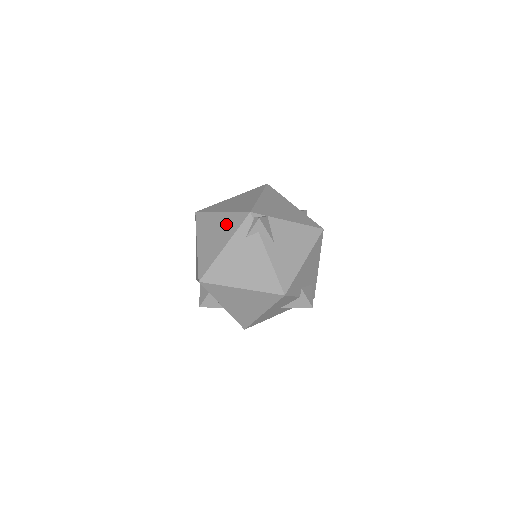
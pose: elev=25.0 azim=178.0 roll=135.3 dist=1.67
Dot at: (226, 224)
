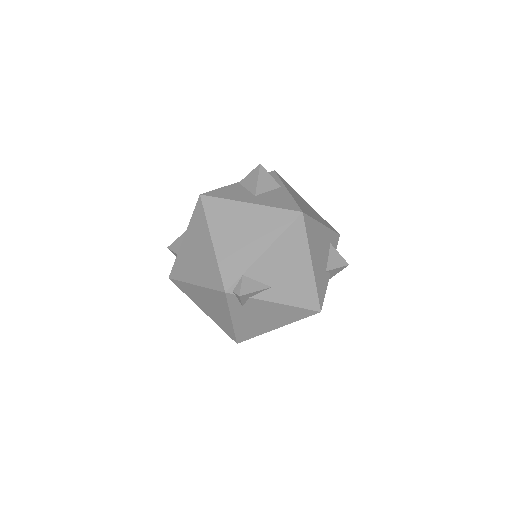
Dot at: (212, 299)
